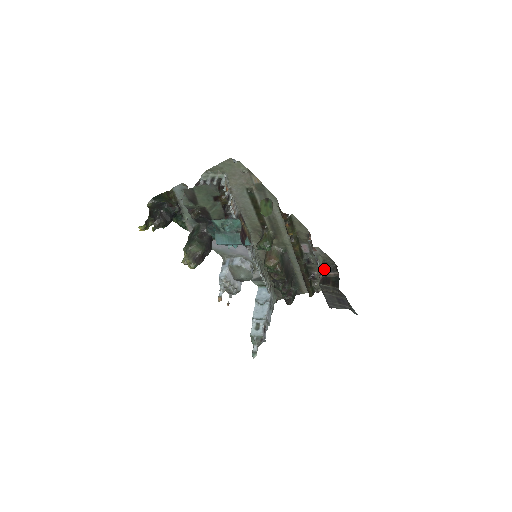
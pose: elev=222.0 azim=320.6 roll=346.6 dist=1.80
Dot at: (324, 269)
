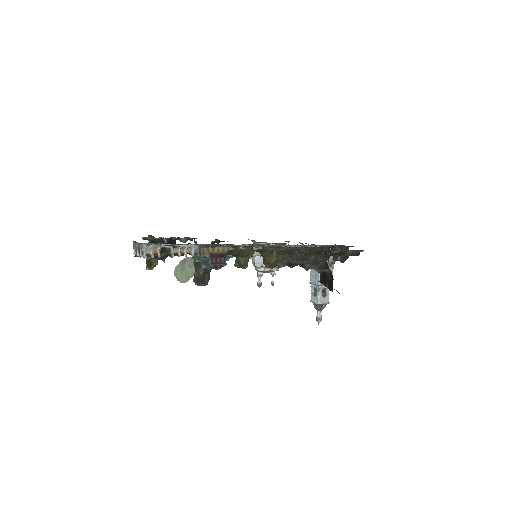
Dot at: (316, 268)
